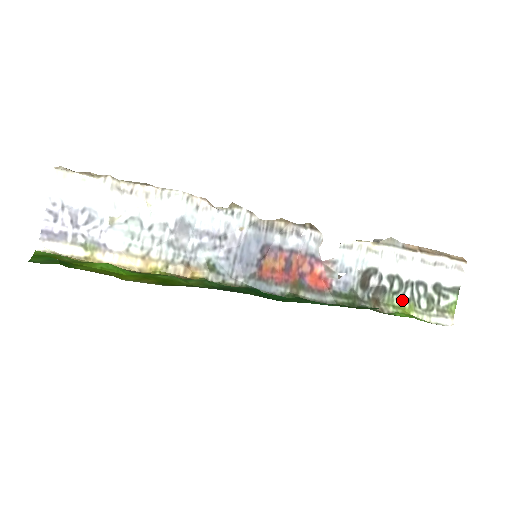
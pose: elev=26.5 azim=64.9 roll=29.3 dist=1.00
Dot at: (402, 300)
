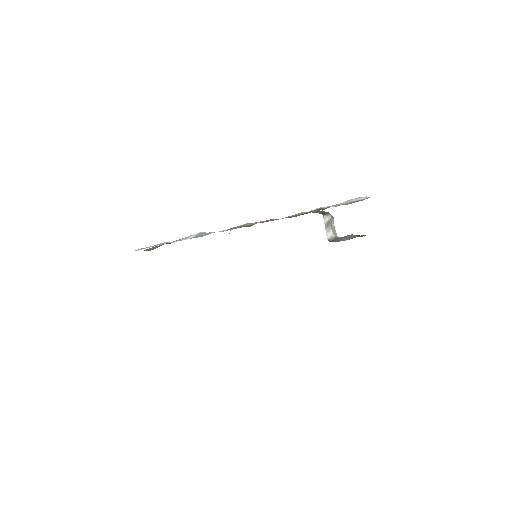
Dot at: occluded
